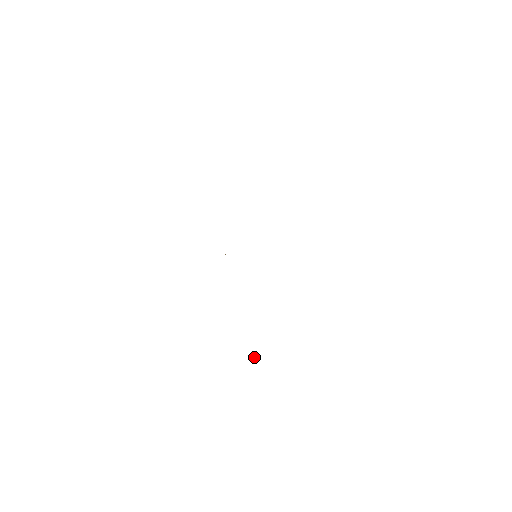
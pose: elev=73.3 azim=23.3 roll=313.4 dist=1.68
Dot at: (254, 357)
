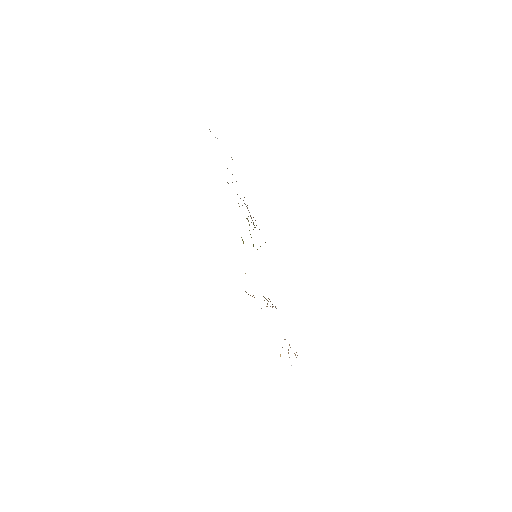
Dot at: occluded
